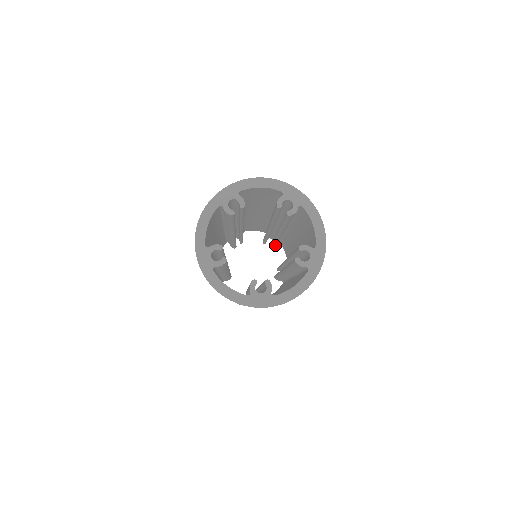
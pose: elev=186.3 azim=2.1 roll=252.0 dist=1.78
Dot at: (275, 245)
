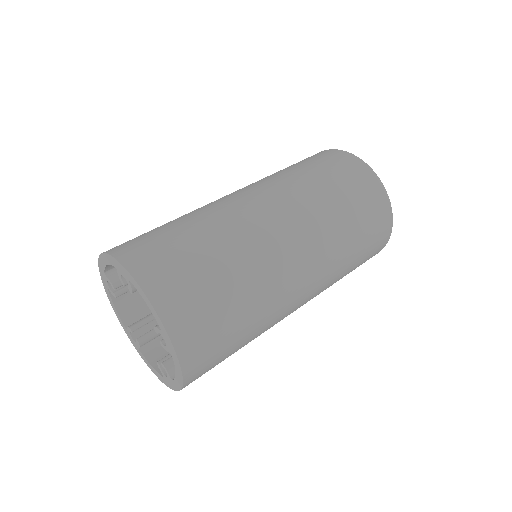
Dot at: occluded
